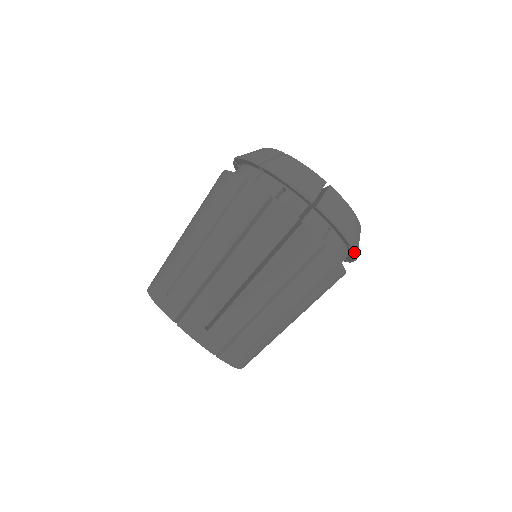
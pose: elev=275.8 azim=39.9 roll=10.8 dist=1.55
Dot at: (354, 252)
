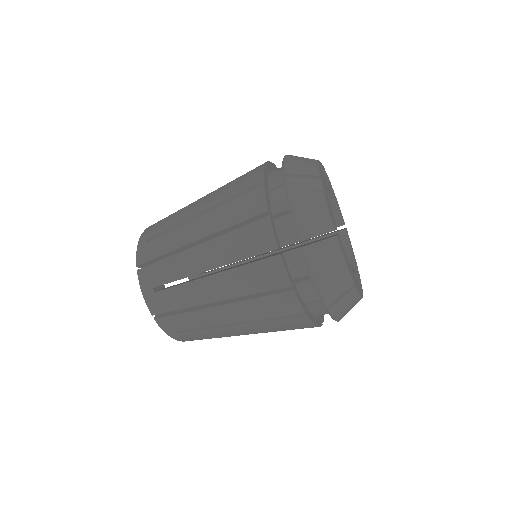
Dot at: occluded
